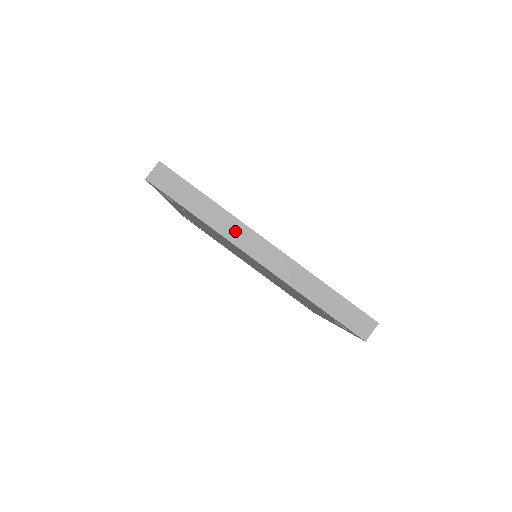
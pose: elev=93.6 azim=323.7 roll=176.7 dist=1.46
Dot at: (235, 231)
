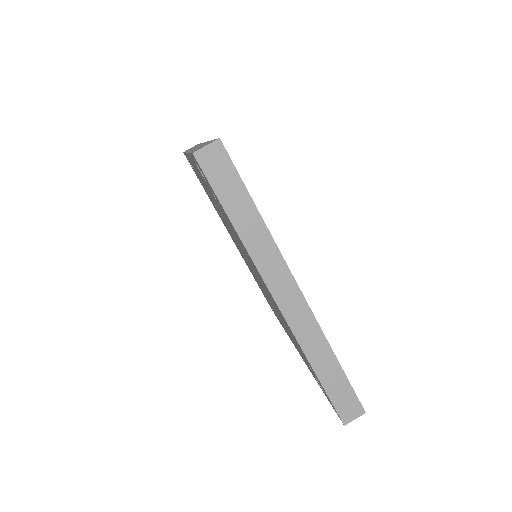
Dot at: (270, 262)
